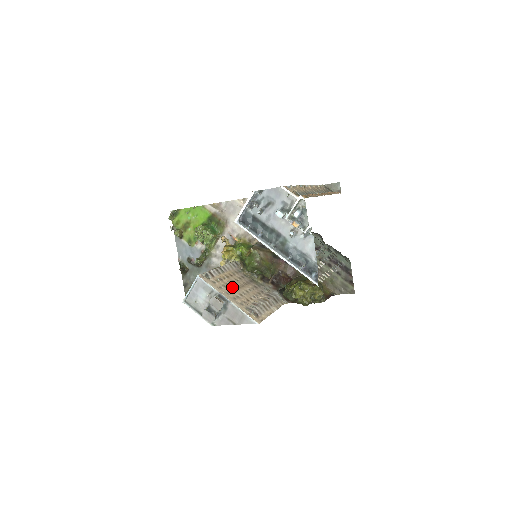
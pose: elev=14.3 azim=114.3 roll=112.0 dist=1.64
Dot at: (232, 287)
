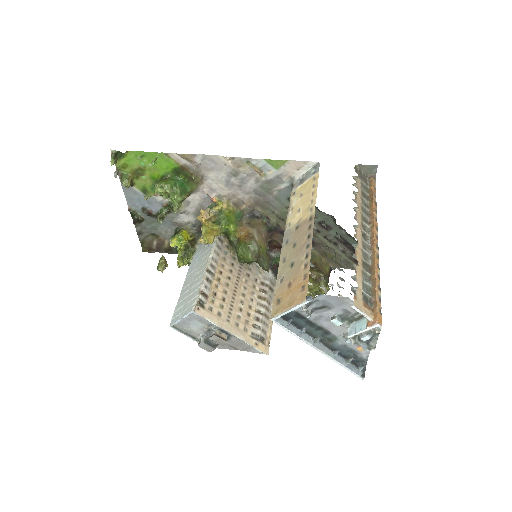
Dot at: (229, 301)
